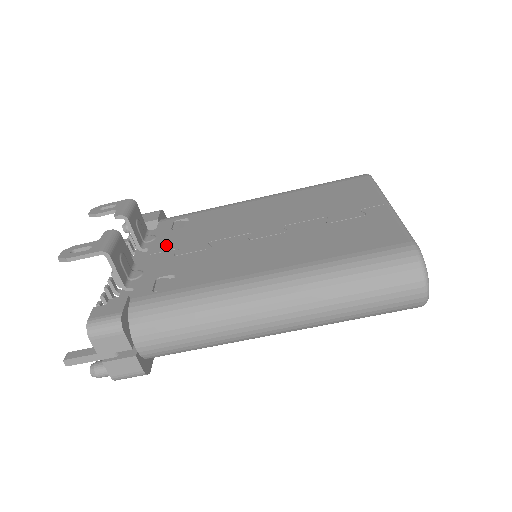
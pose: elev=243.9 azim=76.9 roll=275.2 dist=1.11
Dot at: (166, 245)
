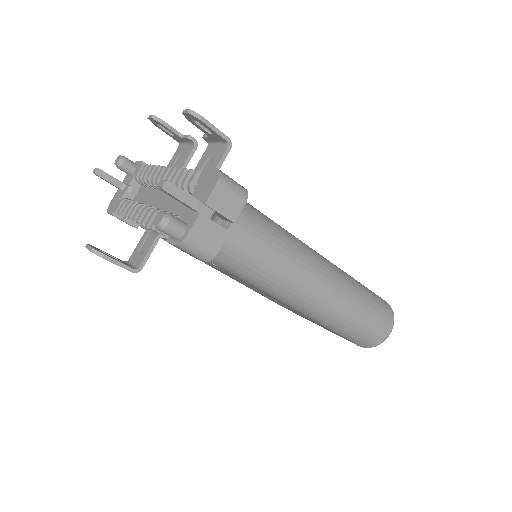
Dot at: occluded
